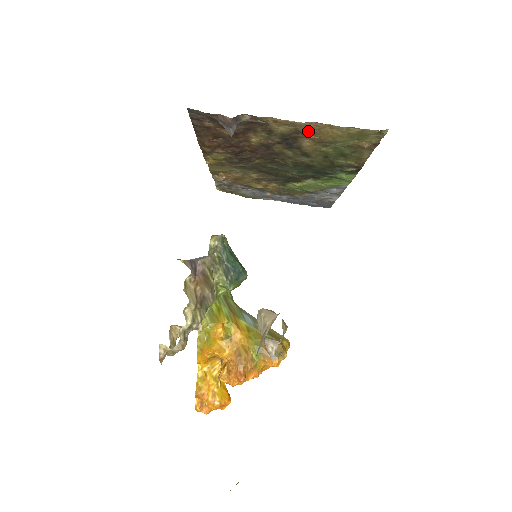
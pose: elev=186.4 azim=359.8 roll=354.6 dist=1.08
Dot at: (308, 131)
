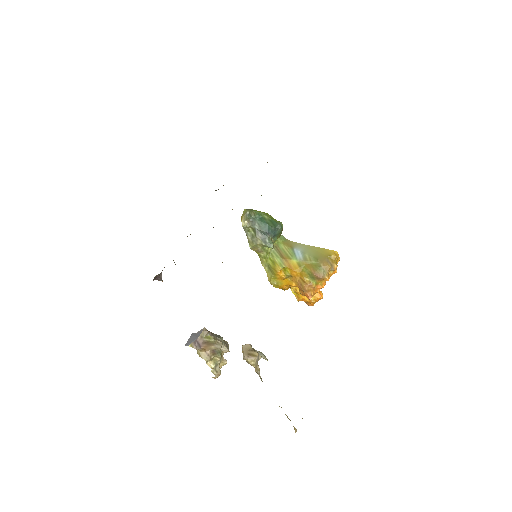
Dot at: occluded
